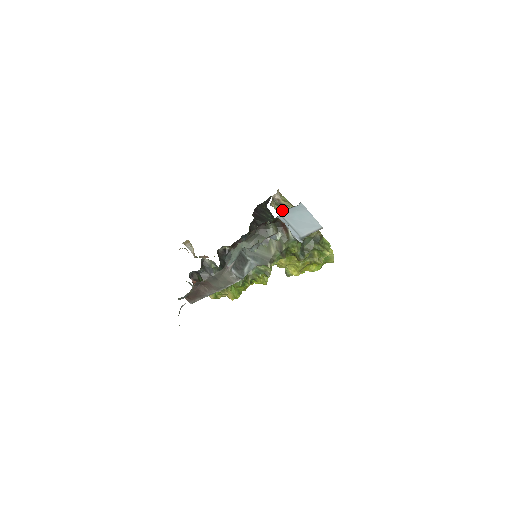
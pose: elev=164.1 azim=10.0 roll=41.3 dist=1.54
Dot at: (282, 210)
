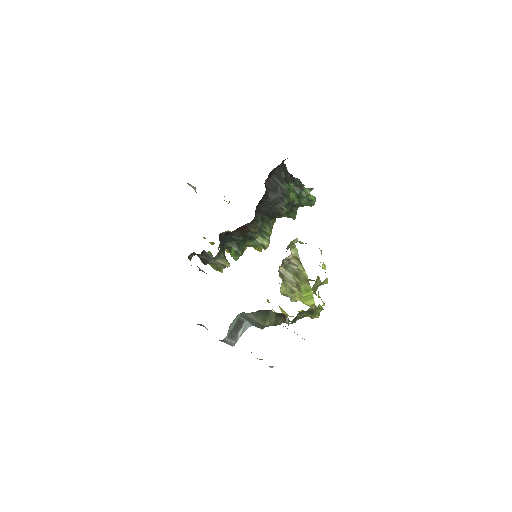
Dot at: (289, 275)
